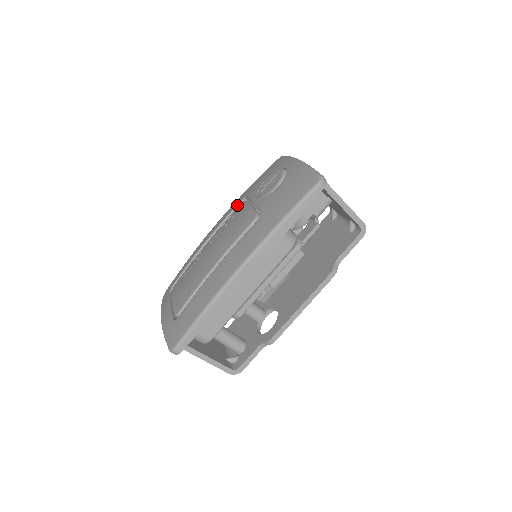
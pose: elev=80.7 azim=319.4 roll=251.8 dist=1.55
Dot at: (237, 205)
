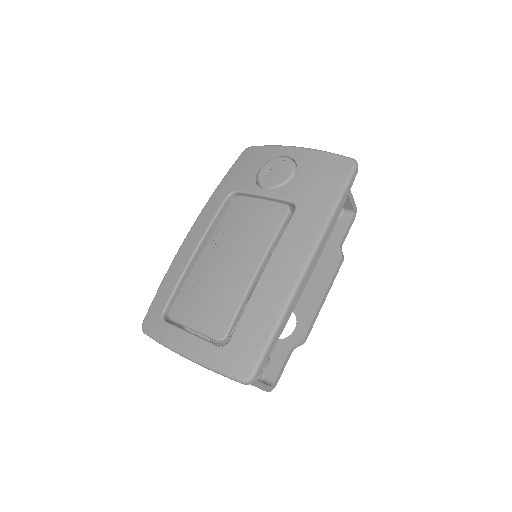
Dot at: (224, 202)
